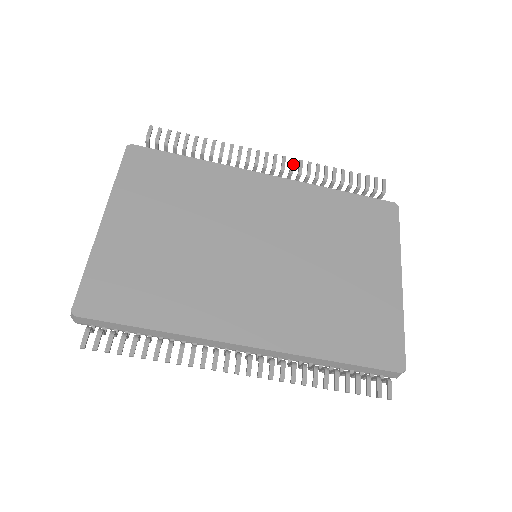
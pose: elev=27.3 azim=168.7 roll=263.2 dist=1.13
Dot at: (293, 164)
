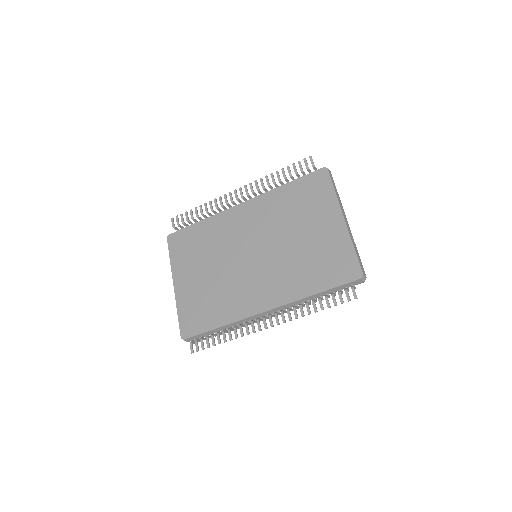
Dot at: (252, 187)
